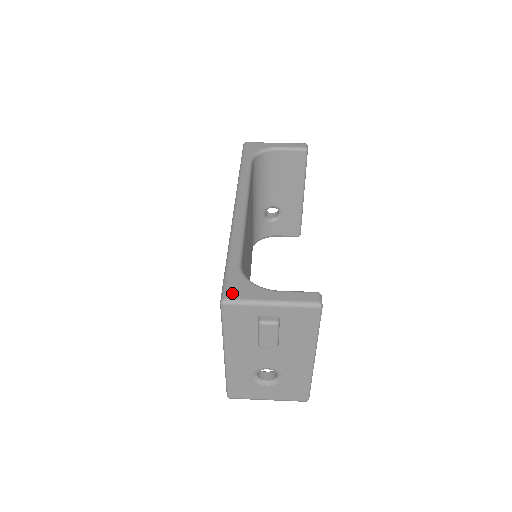
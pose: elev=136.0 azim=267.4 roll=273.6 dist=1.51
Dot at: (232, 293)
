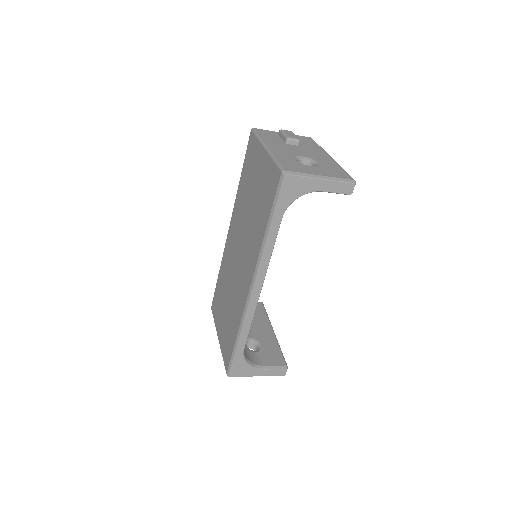
Dot at: occluded
